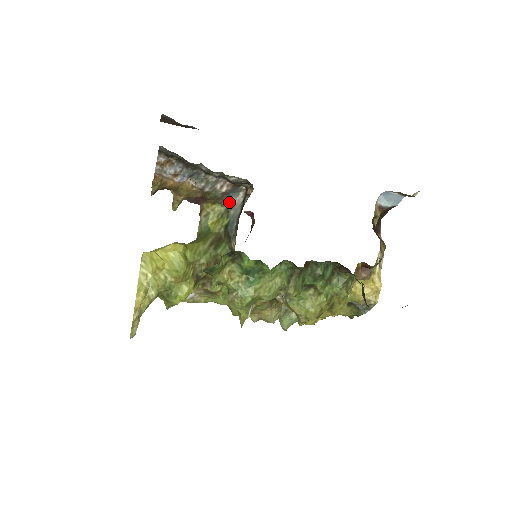
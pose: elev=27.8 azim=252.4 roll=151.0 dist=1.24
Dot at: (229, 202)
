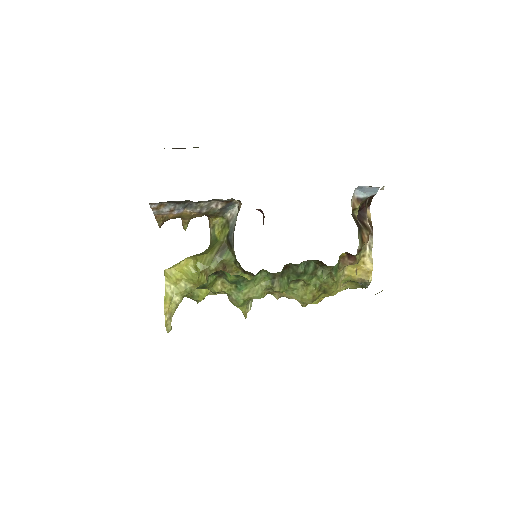
Dot at: (228, 214)
